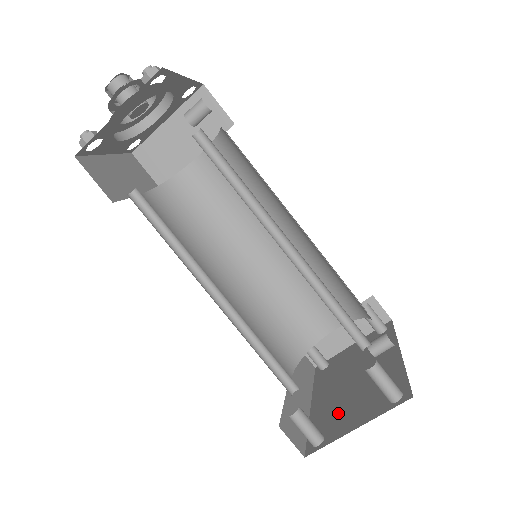
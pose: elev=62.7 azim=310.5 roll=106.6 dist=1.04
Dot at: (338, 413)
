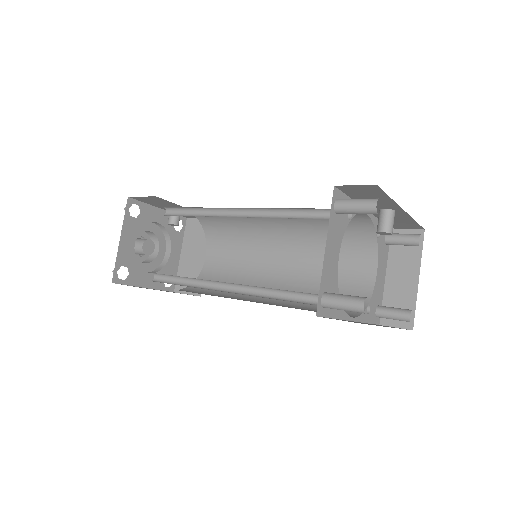
Dot at: occluded
